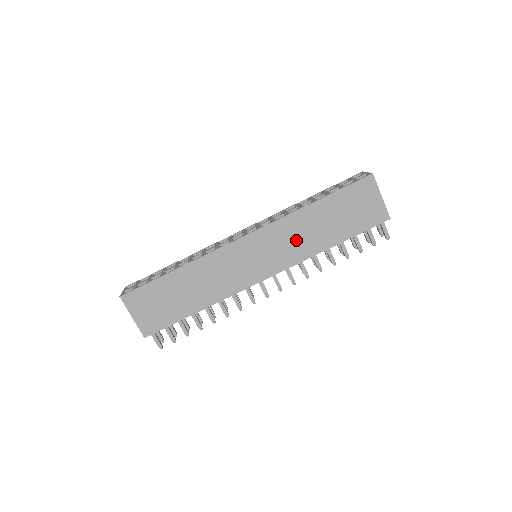
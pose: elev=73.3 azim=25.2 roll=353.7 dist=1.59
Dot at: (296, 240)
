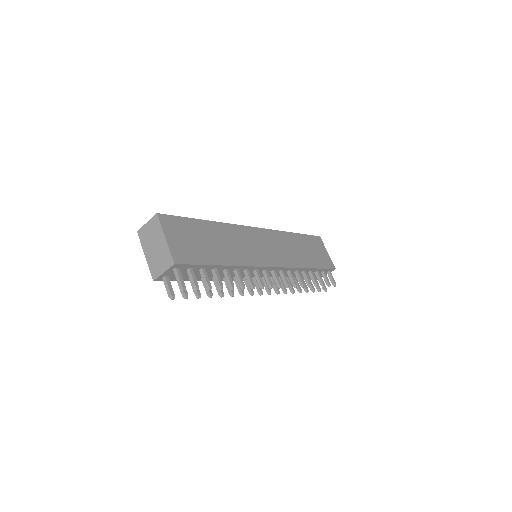
Dot at: (288, 250)
